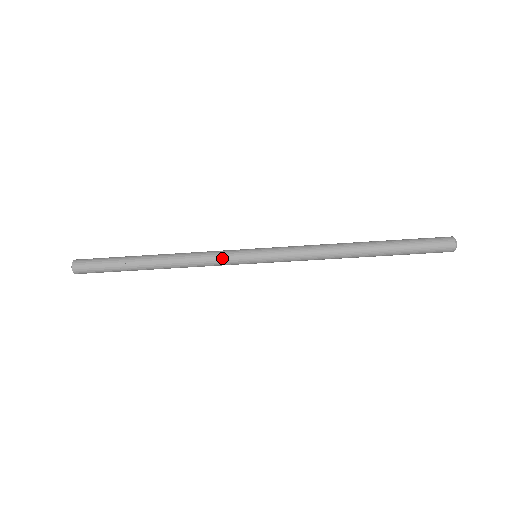
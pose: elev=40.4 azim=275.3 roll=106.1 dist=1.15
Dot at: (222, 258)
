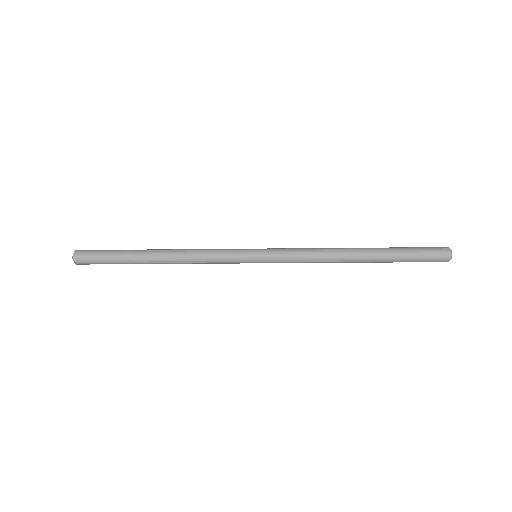
Dot at: (223, 261)
